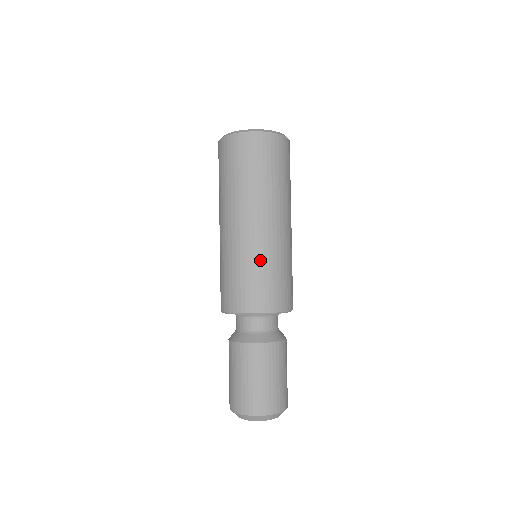
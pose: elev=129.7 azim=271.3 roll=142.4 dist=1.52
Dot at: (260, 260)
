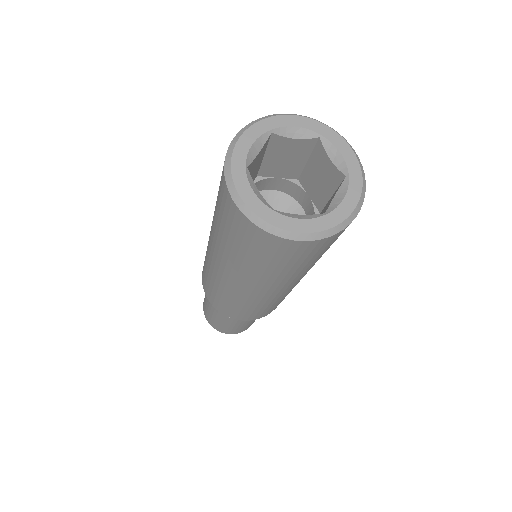
Dot at: (234, 300)
